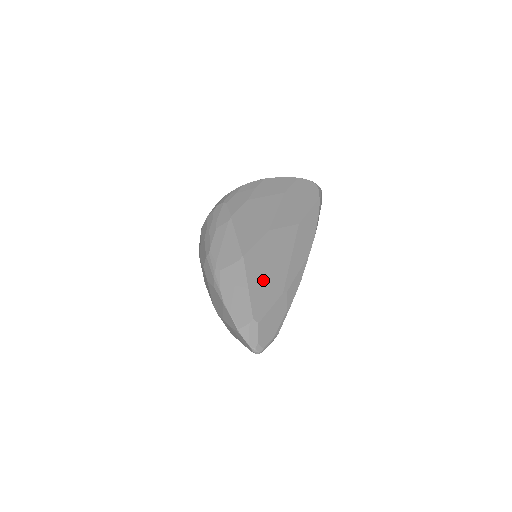
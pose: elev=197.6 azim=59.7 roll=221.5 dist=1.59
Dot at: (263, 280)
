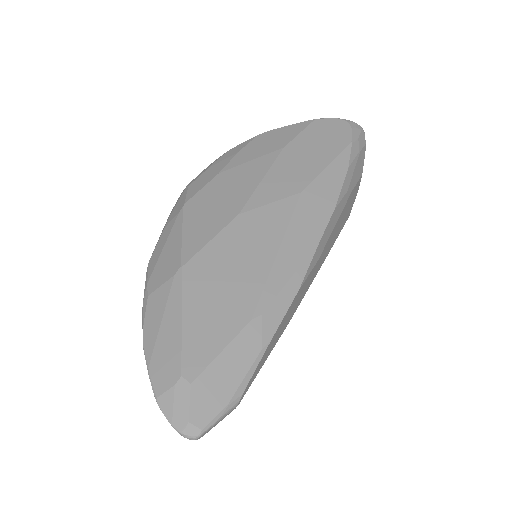
Dot at: (214, 302)
